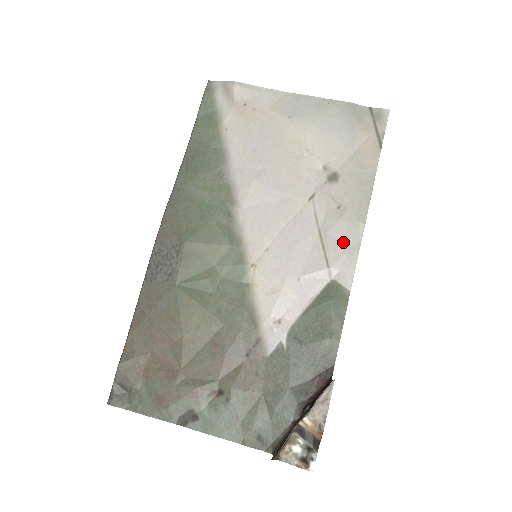
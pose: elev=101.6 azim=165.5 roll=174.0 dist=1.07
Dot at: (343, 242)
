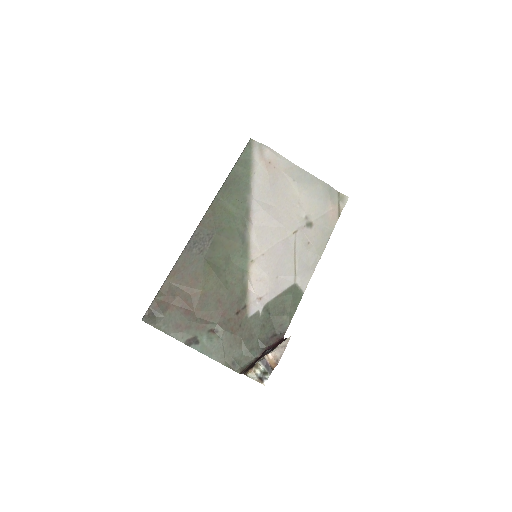
Dot at: (307, 264)
